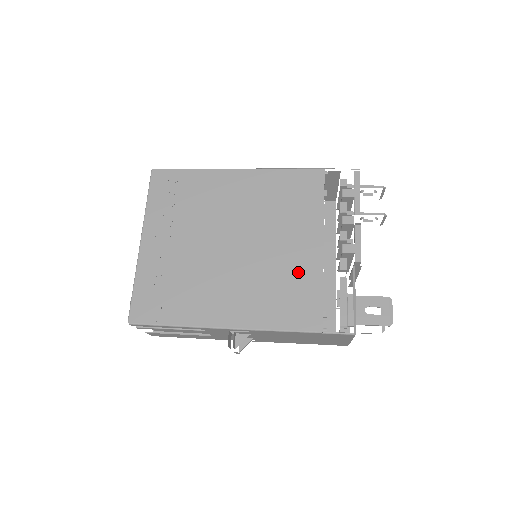
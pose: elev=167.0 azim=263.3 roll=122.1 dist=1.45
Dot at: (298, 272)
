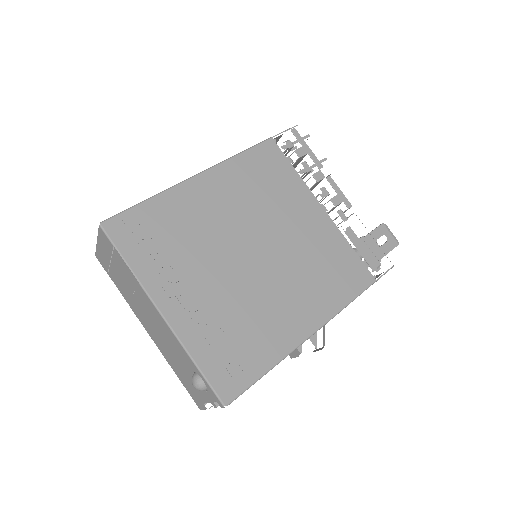
Dot at: (324, 243)
